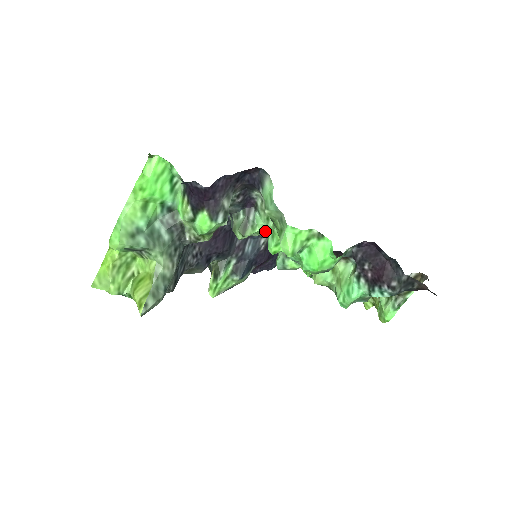
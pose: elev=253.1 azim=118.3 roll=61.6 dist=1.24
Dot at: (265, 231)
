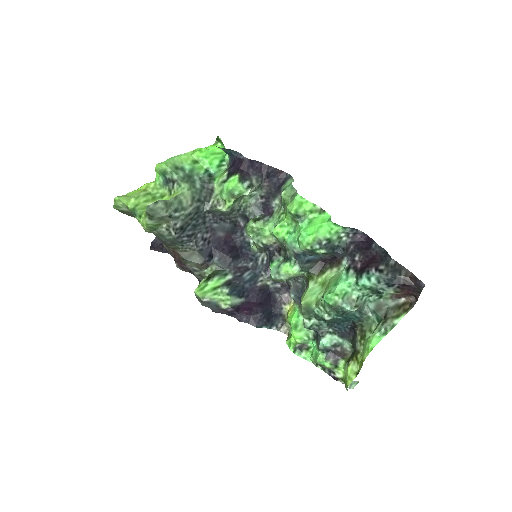
Dot at: occluded
